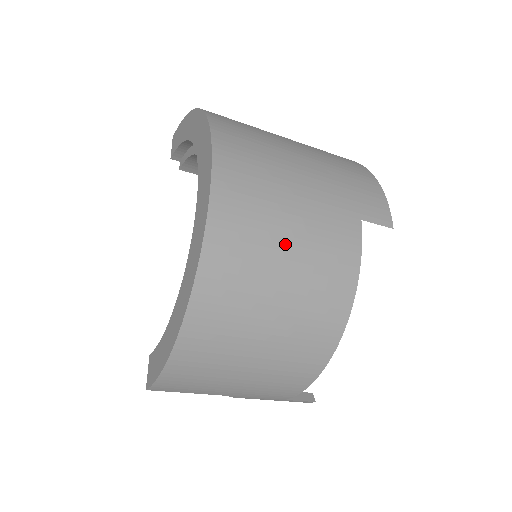
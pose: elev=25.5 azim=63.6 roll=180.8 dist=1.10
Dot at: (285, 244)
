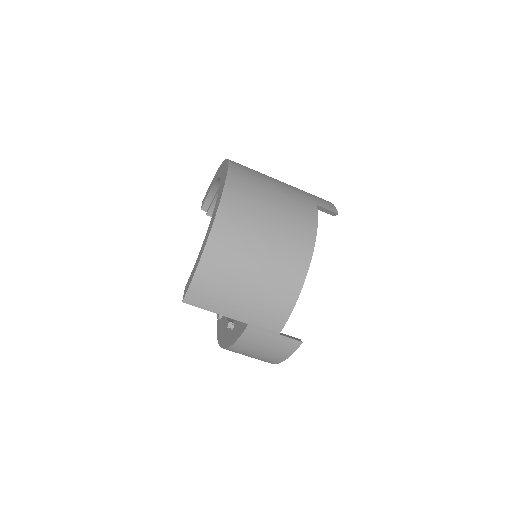
Dot at: (270, 202)
